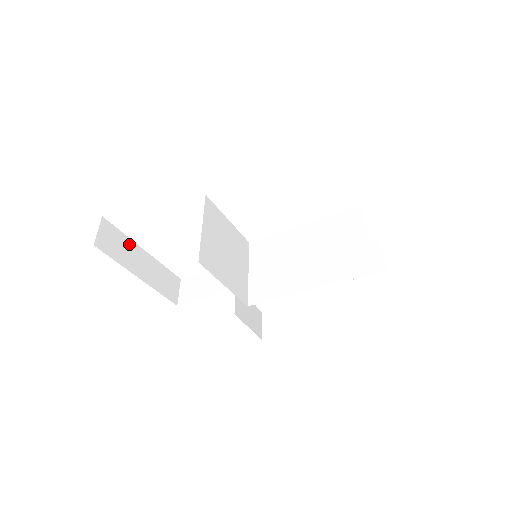
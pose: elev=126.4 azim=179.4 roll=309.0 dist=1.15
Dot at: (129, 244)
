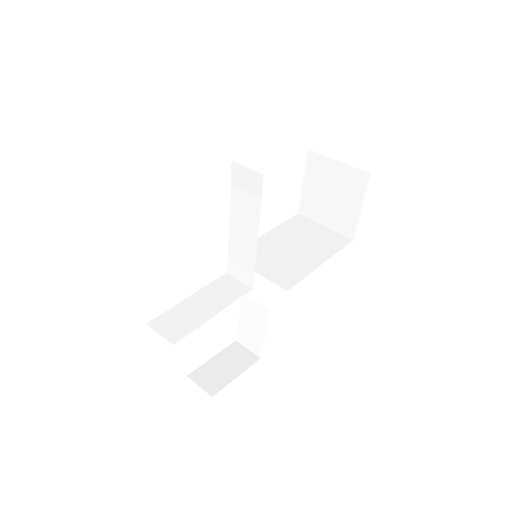
Dot at: occluded
